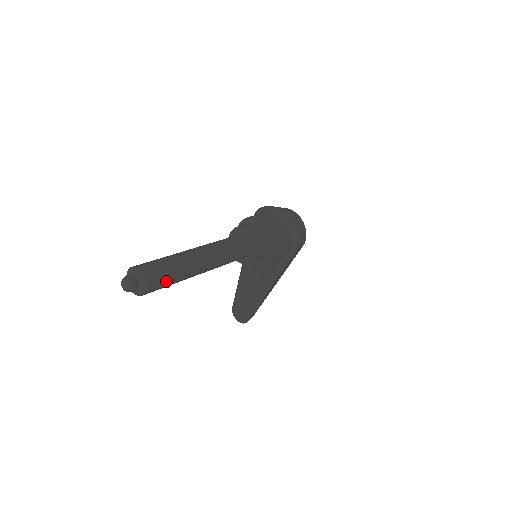
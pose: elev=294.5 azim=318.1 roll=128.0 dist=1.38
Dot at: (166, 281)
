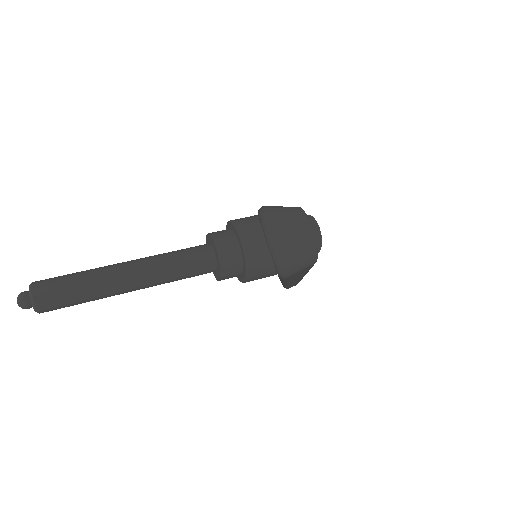
Dot at: (67, 304)
